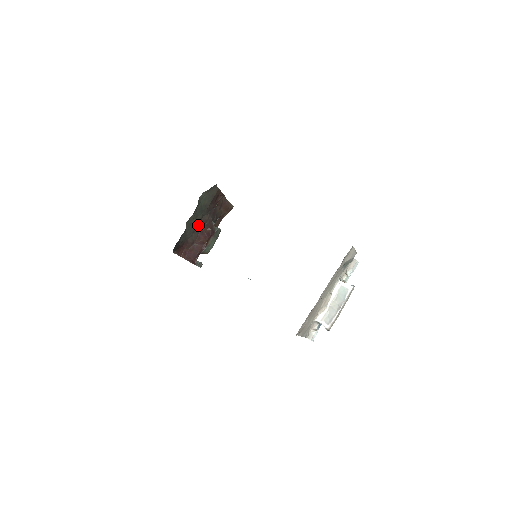
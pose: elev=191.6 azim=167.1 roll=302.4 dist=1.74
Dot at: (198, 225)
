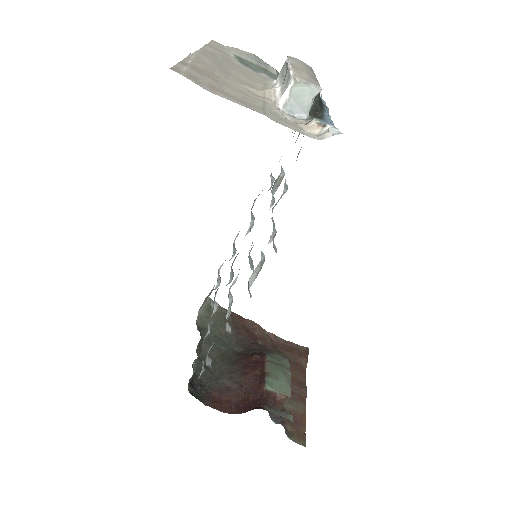
Dot at: (233, 362)
